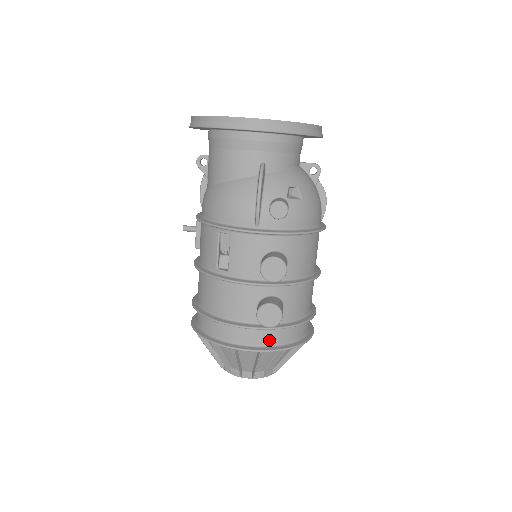
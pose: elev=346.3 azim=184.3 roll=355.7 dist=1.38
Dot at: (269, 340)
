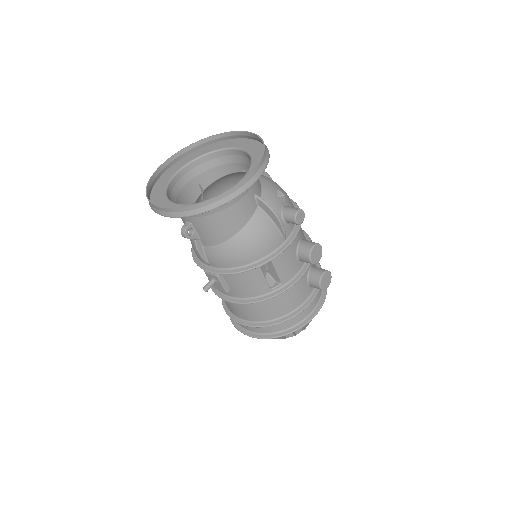
Dot at: (319, 293)
